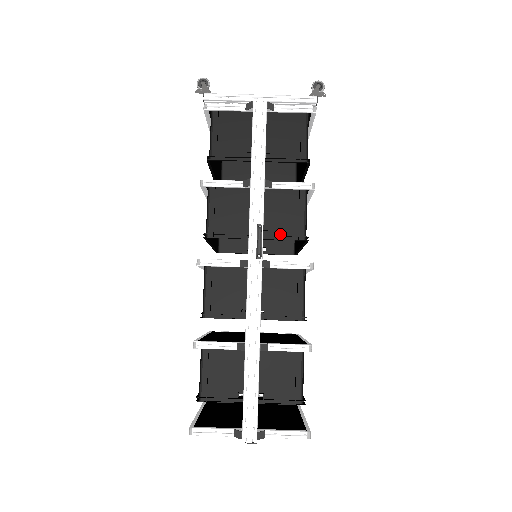
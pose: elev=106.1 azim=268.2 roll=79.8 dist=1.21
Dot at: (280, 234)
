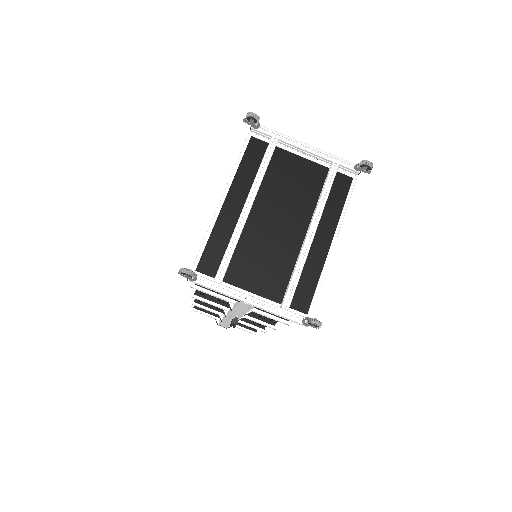
Dot at: occluded
